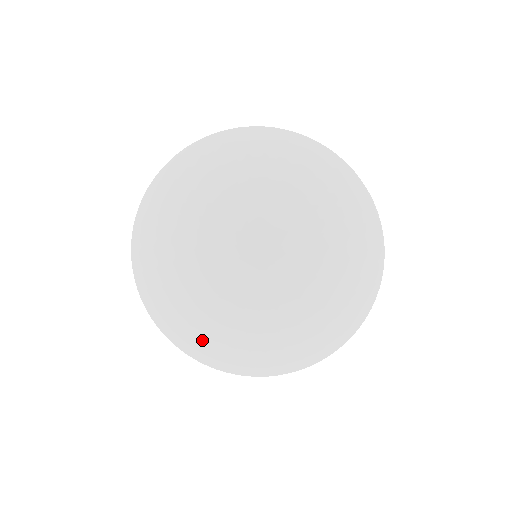
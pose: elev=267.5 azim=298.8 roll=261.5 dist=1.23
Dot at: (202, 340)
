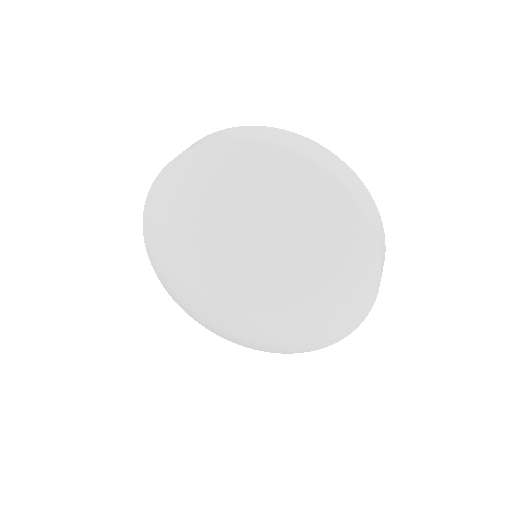
Dot at: (163, 264)
